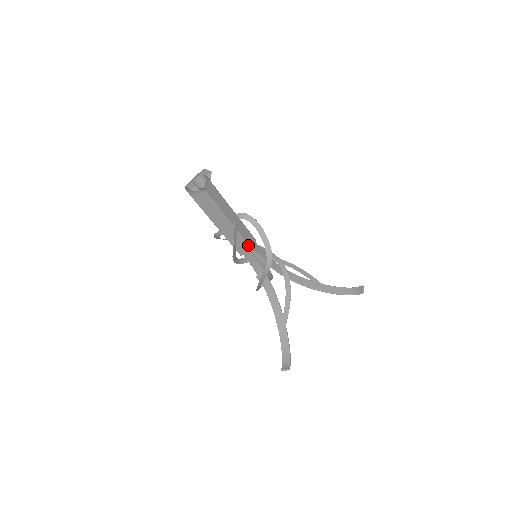
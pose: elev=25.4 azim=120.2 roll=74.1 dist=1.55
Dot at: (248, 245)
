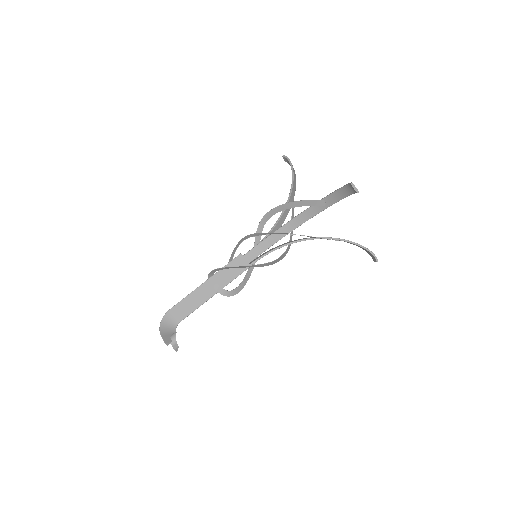
Dot at: (241, 273)
